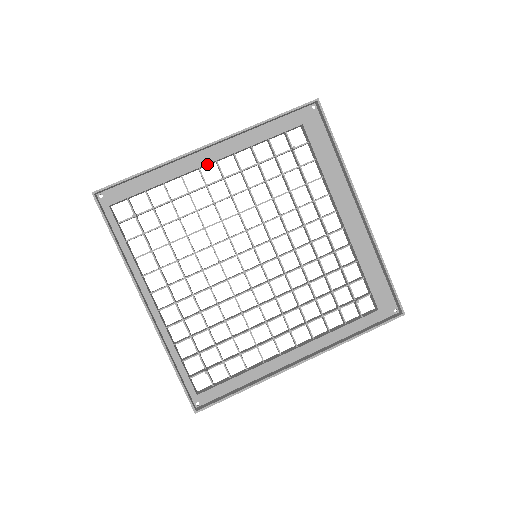
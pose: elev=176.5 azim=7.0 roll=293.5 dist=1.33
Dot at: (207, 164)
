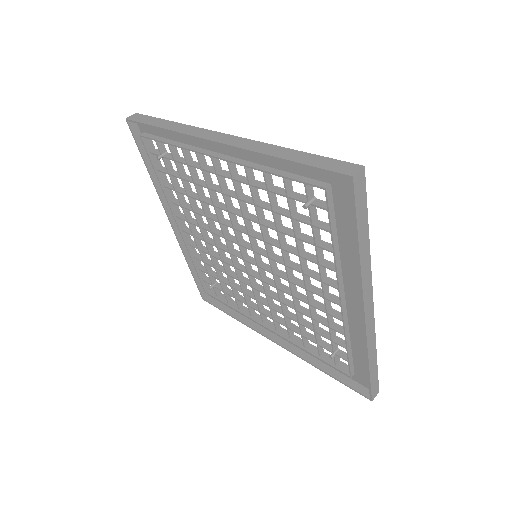
Dot at: (215, 157)
